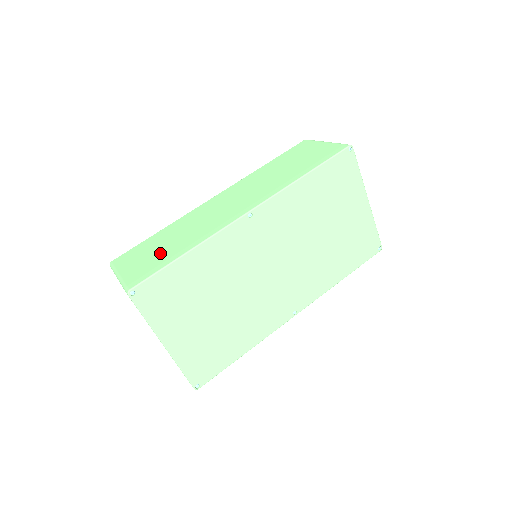
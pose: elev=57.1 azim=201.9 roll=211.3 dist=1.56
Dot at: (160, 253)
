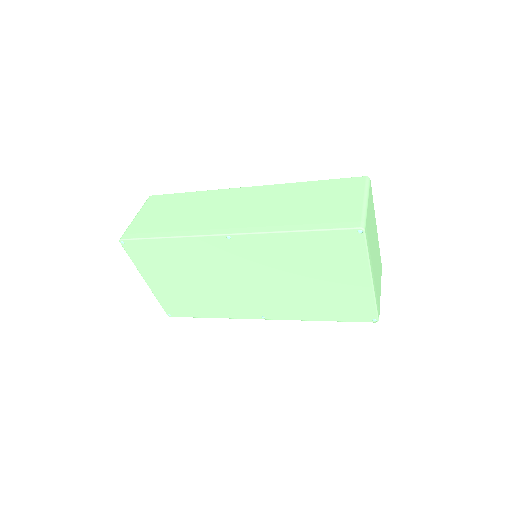
Dot at: (163, 220)
